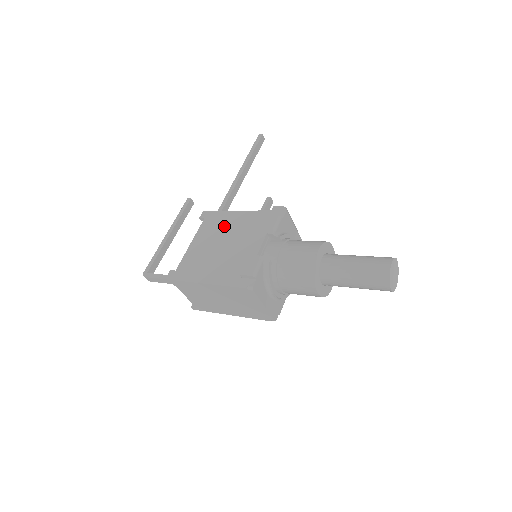
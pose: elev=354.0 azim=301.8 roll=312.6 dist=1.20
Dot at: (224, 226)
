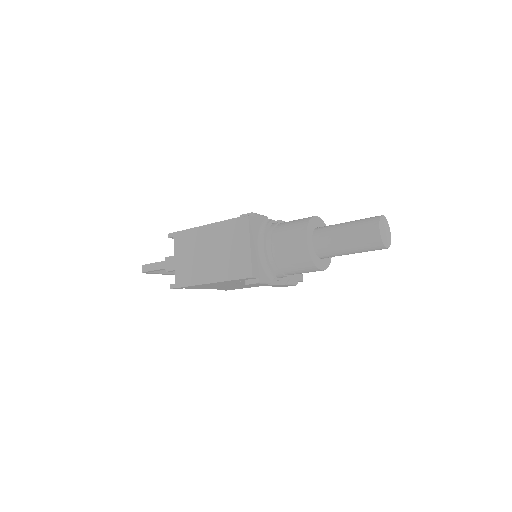
Dot at: occluded
